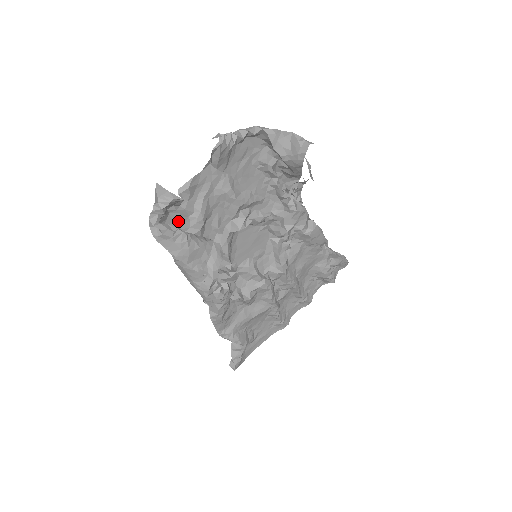
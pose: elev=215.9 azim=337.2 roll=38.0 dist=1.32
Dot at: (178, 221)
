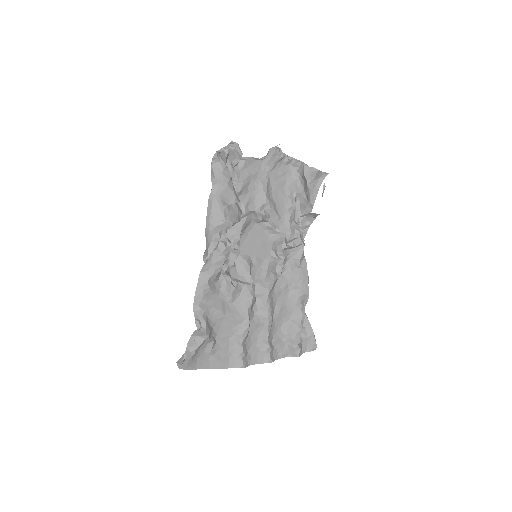
Dot at: occluded
